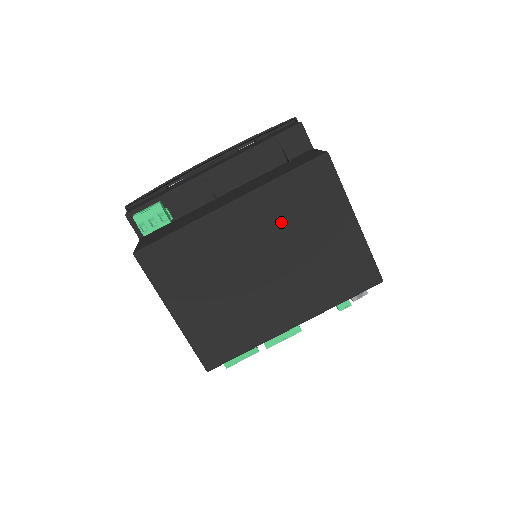
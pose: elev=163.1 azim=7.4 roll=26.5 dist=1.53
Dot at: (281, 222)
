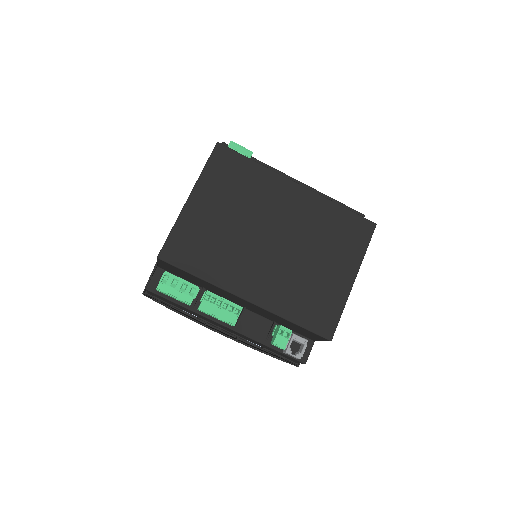
Dot at: (313, 227)
